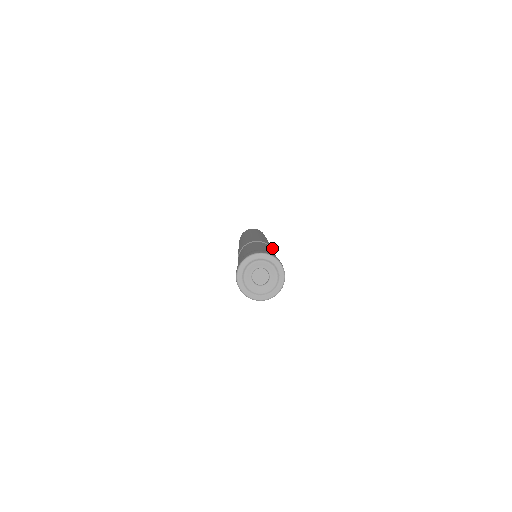
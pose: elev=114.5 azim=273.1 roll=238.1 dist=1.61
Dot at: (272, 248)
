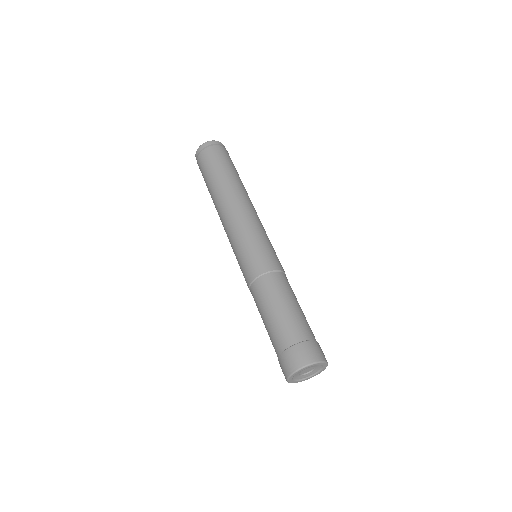
Dot at: (273, 261)
